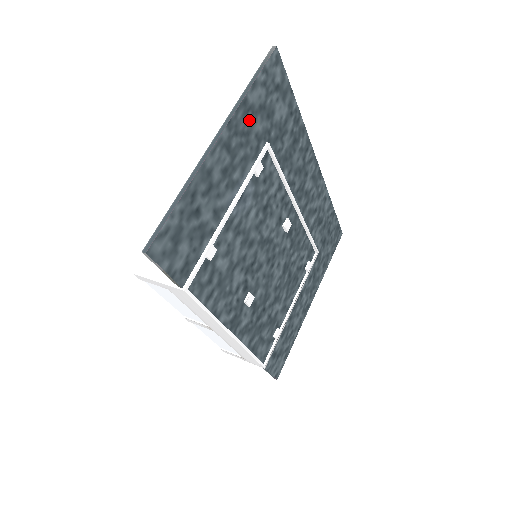
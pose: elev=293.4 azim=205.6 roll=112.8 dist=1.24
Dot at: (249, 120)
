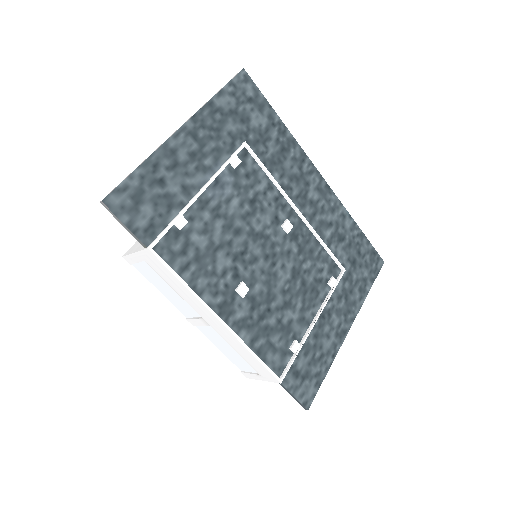
Dot at: (218, 119)
